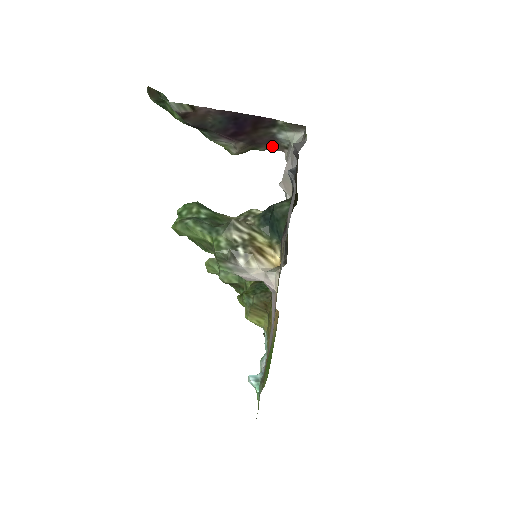
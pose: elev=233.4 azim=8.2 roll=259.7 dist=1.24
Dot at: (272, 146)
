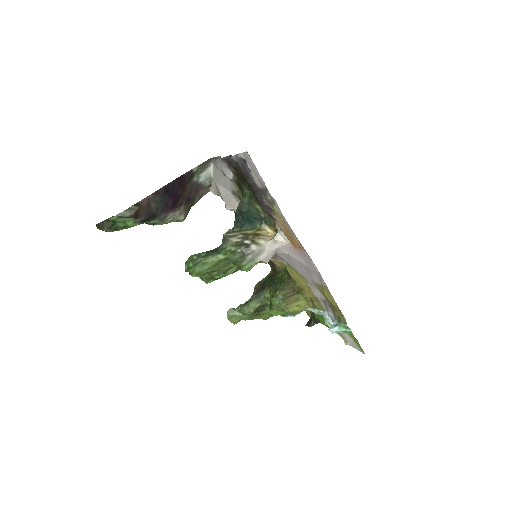
Dot at: (201, 193)
